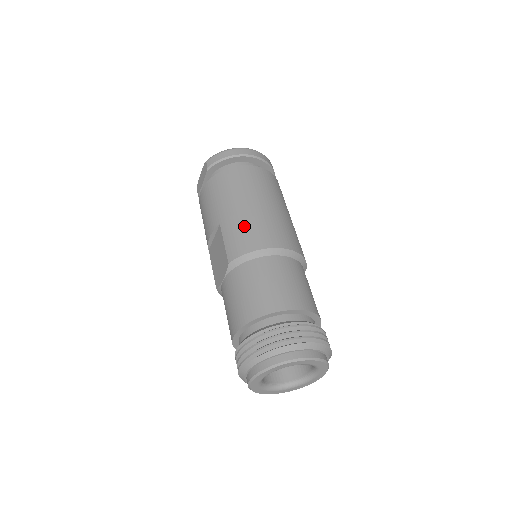
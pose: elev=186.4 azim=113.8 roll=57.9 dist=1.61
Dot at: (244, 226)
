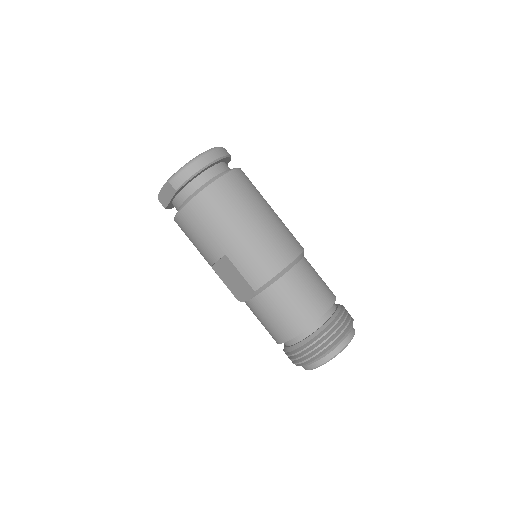
Dot at: (254, 253)
